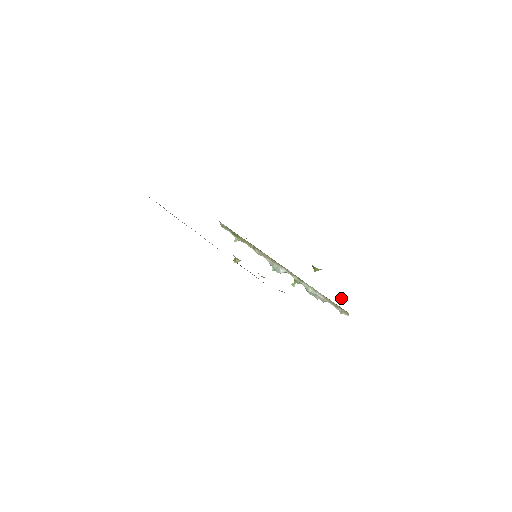
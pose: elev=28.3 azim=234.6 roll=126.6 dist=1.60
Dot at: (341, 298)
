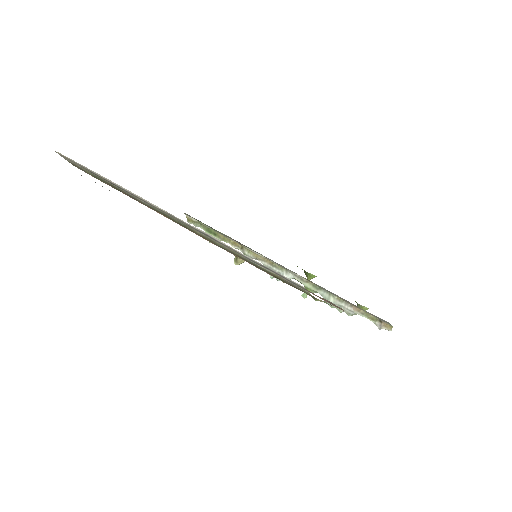
Dot at: (363, 309)
